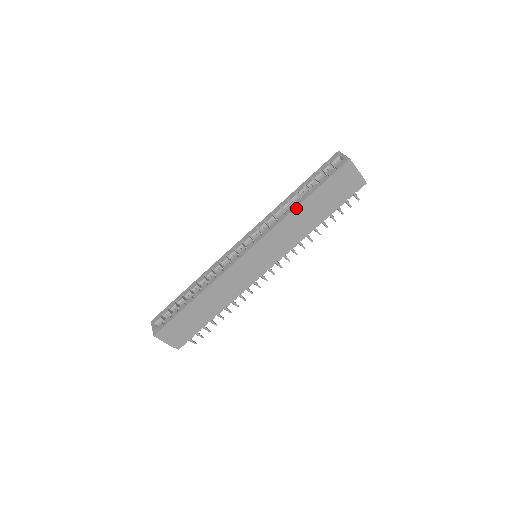
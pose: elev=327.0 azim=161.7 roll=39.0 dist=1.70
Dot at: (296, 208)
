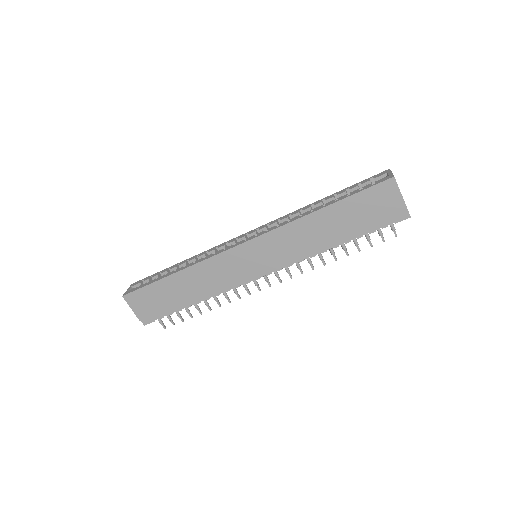
Dot at: (312, 213)
